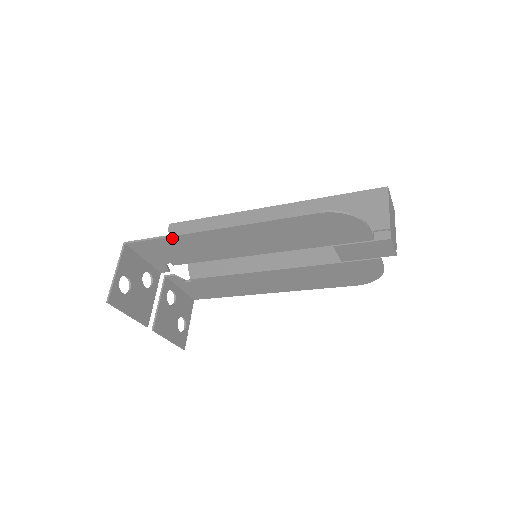
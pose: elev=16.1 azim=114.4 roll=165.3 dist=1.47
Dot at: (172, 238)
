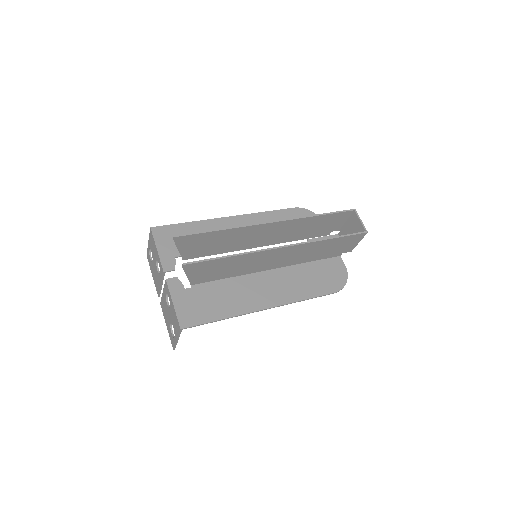
Dot at: (227, 316)
